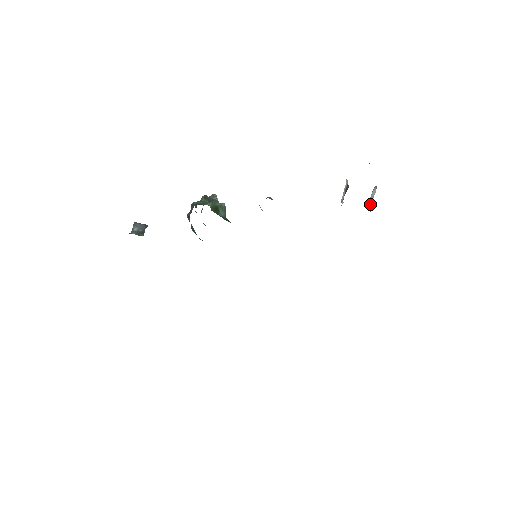
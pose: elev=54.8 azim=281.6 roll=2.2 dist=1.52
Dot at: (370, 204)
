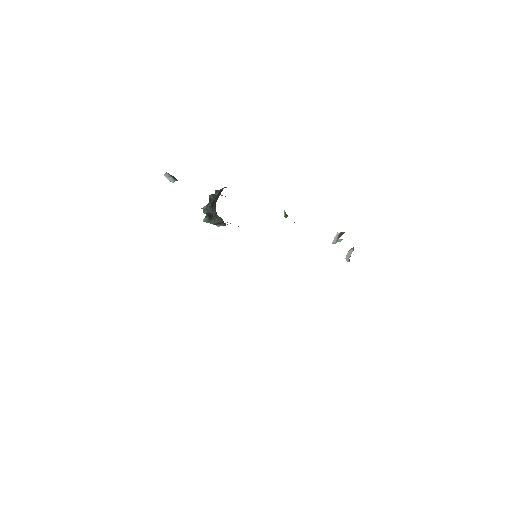
Dot at: (348, 258)
